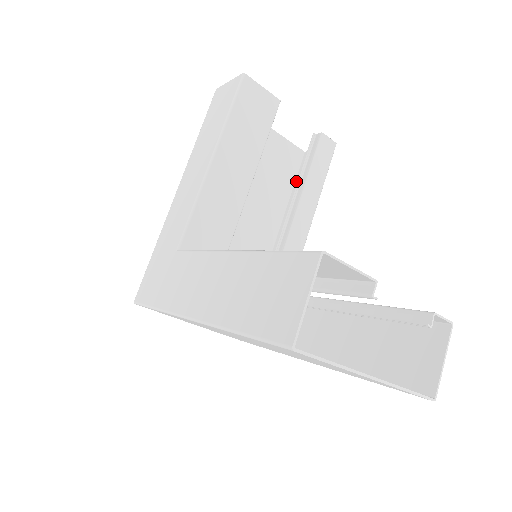
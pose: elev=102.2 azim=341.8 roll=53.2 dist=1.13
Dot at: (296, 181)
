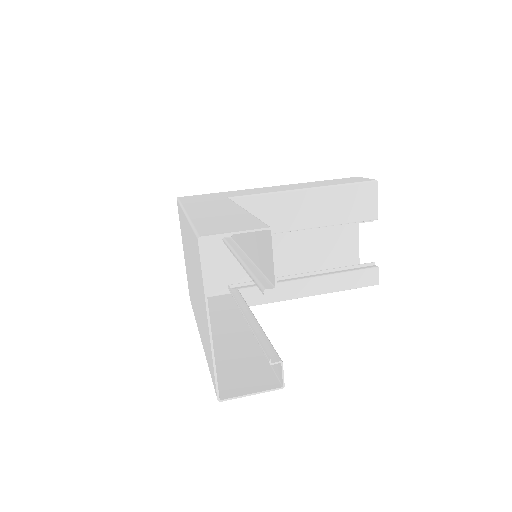
Dot at: occluded
